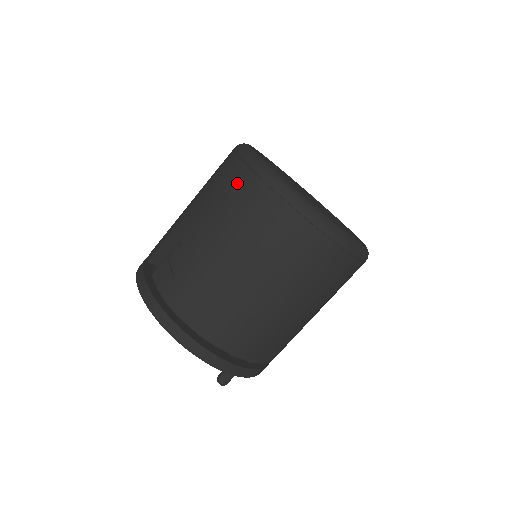
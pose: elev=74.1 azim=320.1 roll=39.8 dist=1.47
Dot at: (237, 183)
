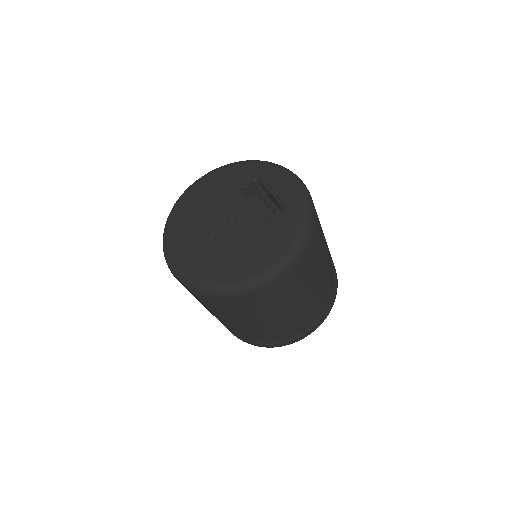
Dot at: occluded
